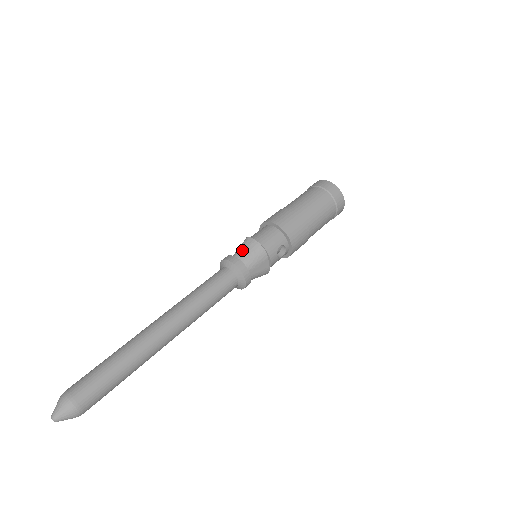
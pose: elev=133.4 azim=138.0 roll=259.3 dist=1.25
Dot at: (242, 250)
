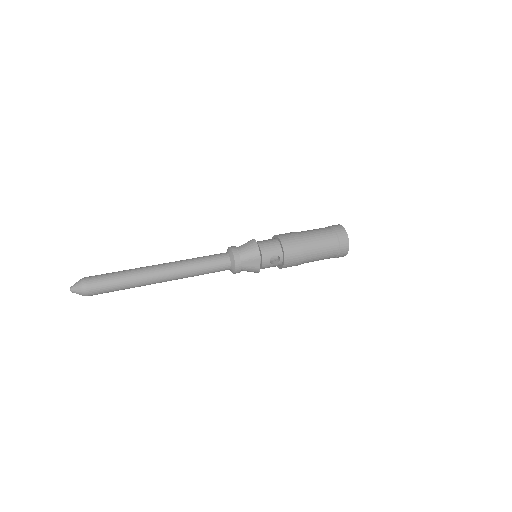
Dot at: (244, 245)
